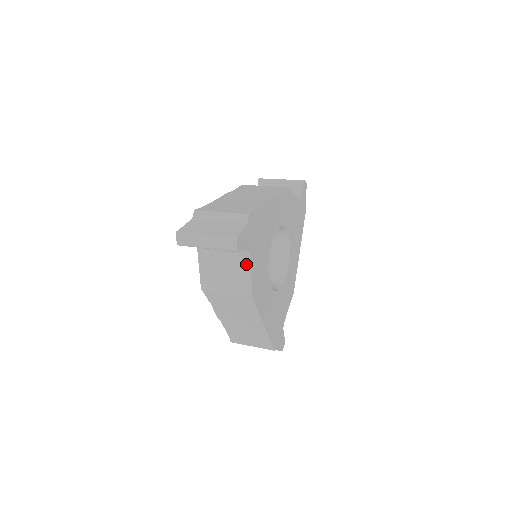
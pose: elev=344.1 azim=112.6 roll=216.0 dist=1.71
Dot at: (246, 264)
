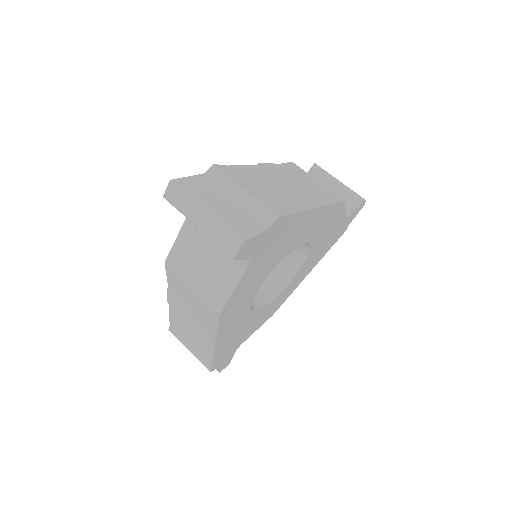
Dot at: (236, 273)
